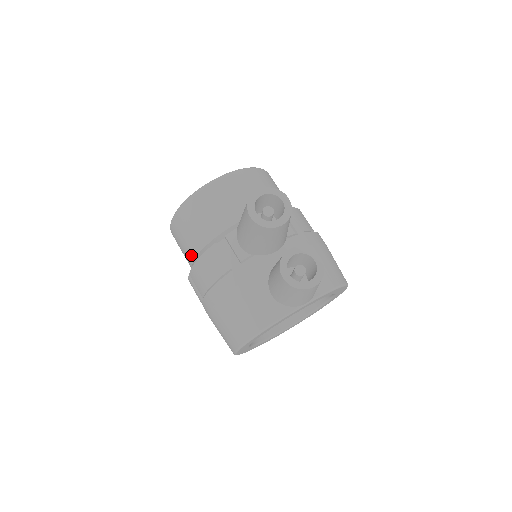
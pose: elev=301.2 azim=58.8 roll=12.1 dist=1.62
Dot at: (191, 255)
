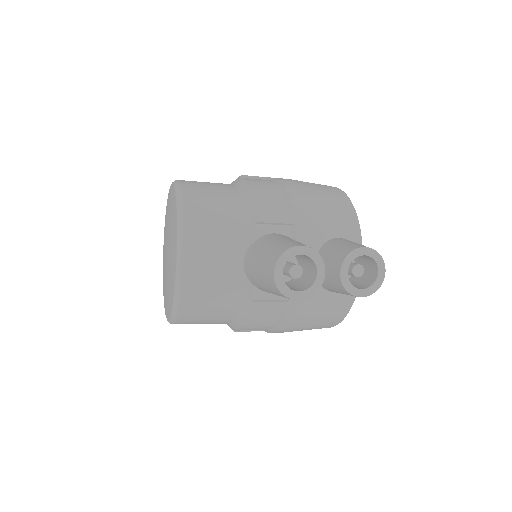
Dot at: occluded
